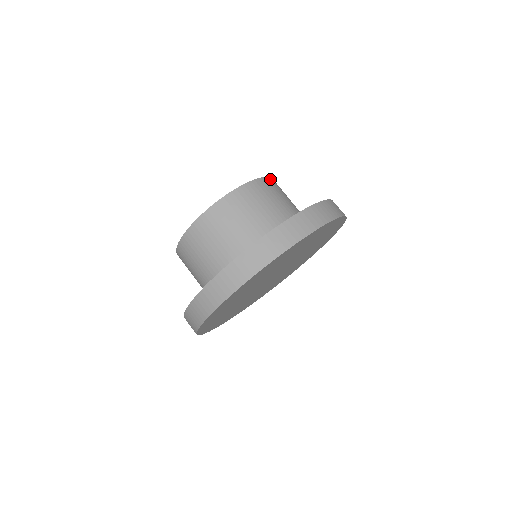
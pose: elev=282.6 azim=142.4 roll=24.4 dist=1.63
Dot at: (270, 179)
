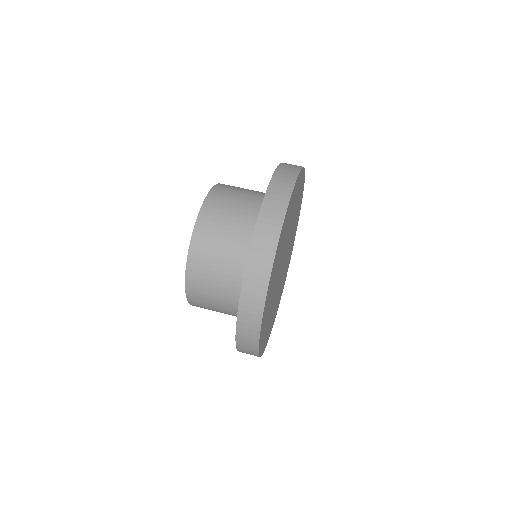
Dot at: (220, 184)
